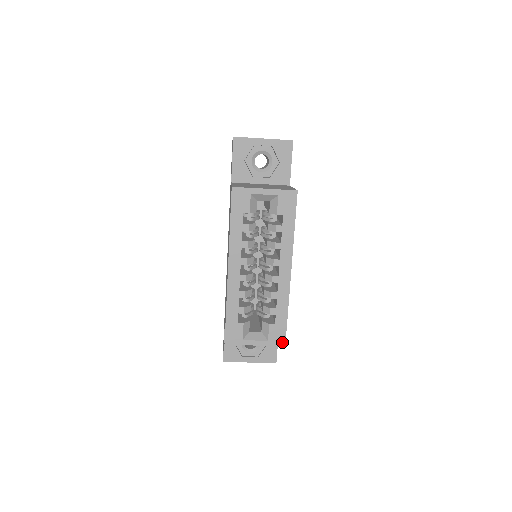
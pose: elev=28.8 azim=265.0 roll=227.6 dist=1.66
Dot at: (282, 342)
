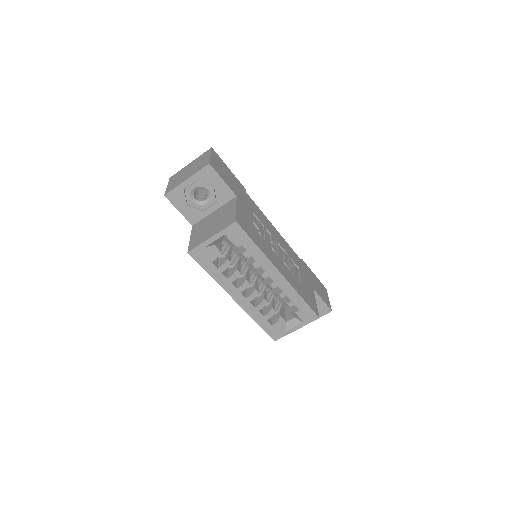
Dot at: (315, 317)
